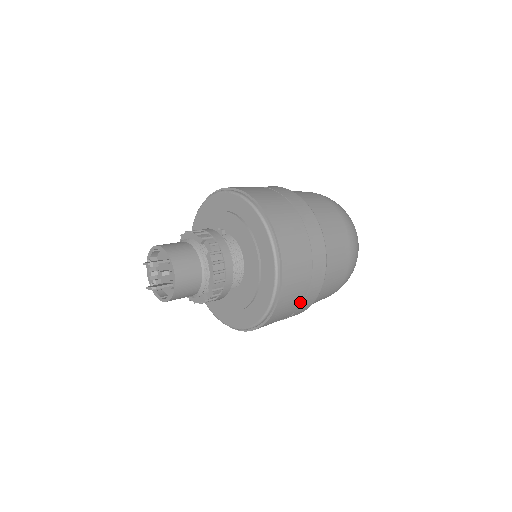
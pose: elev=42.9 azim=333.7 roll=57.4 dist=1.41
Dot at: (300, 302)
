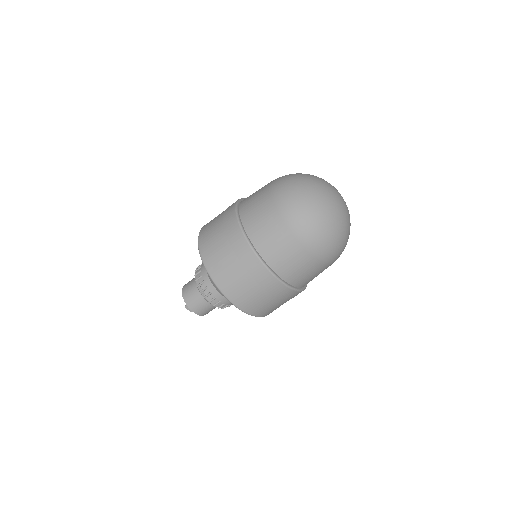
Dot at: (230, 251)
